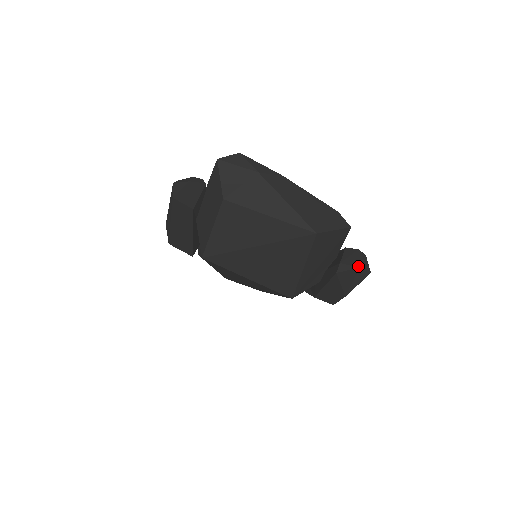
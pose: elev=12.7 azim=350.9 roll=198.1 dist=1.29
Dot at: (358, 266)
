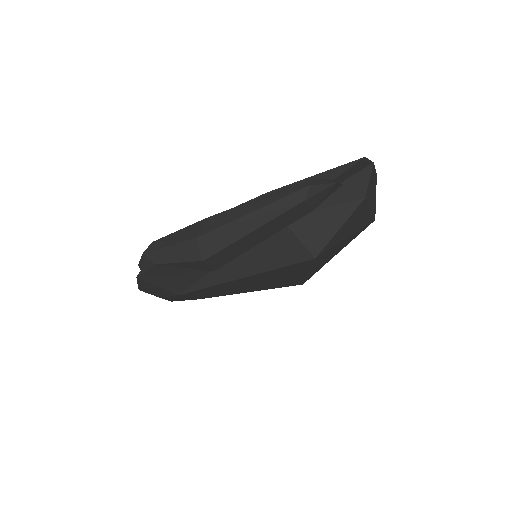
Dot at: occluded
